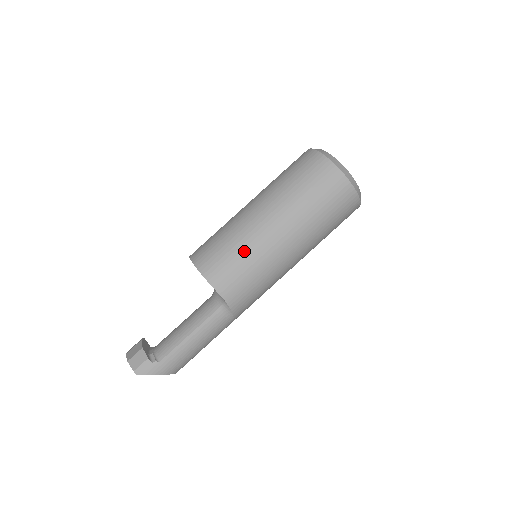
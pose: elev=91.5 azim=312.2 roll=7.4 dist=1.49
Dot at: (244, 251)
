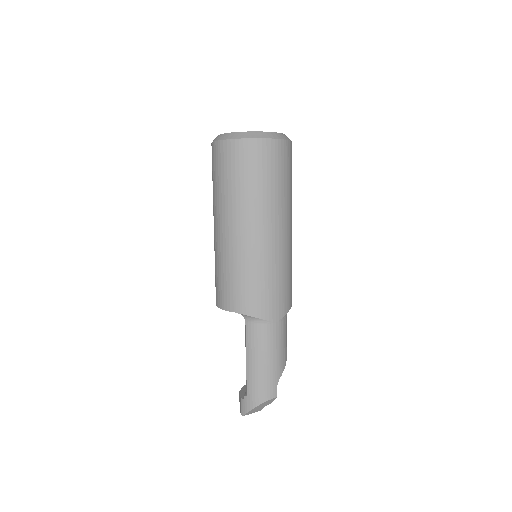
Dot at: (220, 265)
